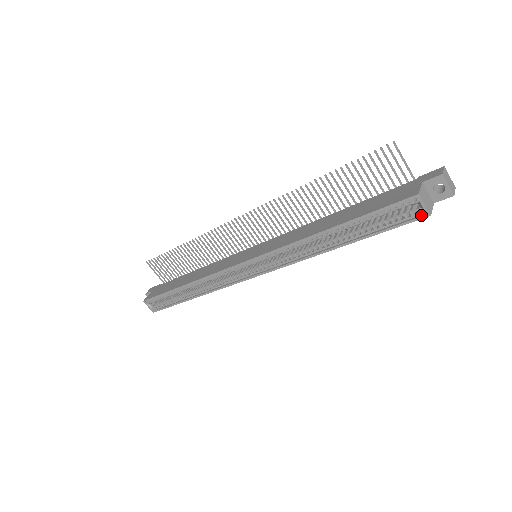
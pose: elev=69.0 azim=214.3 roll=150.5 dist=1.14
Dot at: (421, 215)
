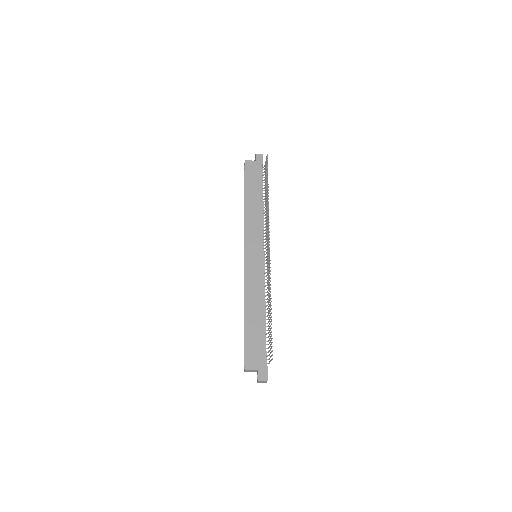
Dot at: (244, 367)
